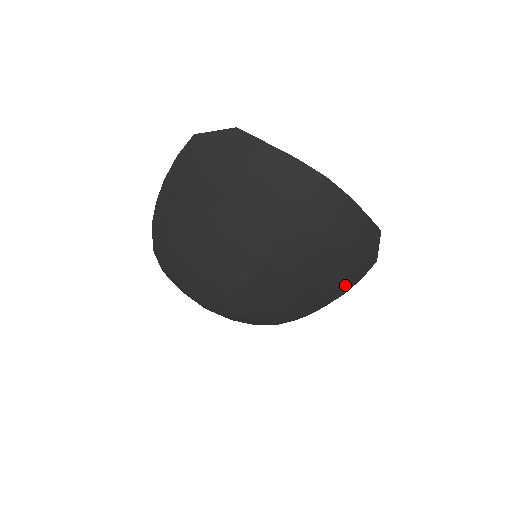
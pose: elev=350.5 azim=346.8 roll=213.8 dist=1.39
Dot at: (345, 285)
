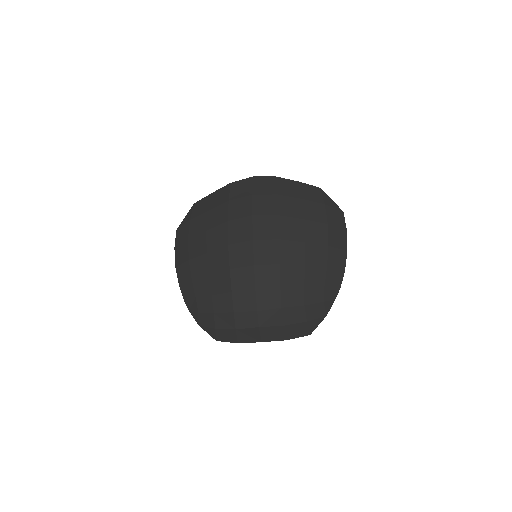
Dot at: (336, 237)
